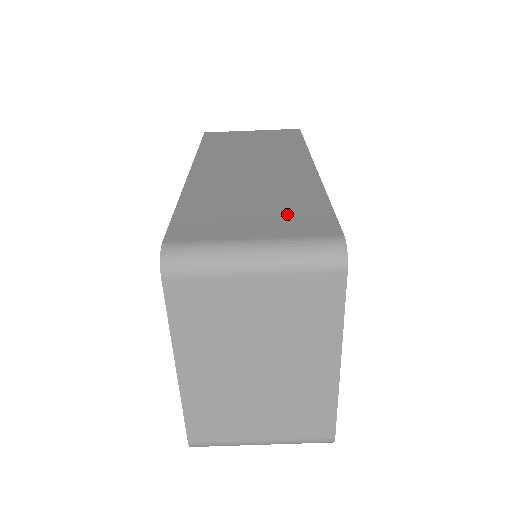
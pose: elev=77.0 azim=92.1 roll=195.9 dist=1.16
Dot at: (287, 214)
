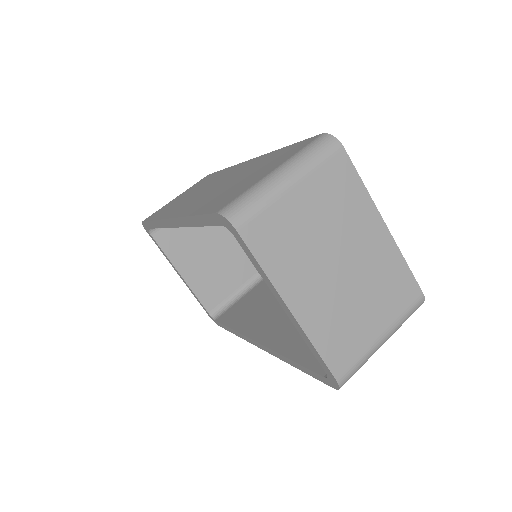
Dot at: (273, 161)
